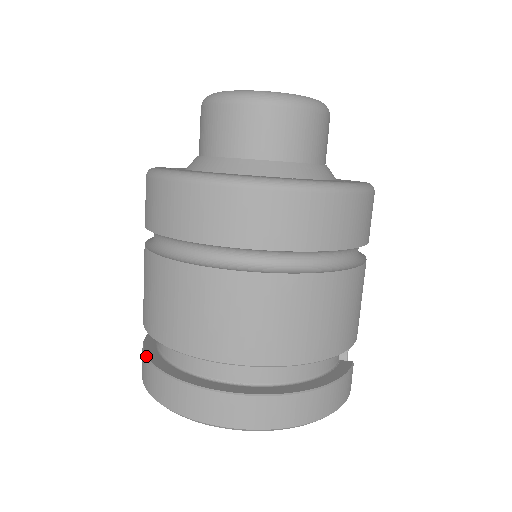
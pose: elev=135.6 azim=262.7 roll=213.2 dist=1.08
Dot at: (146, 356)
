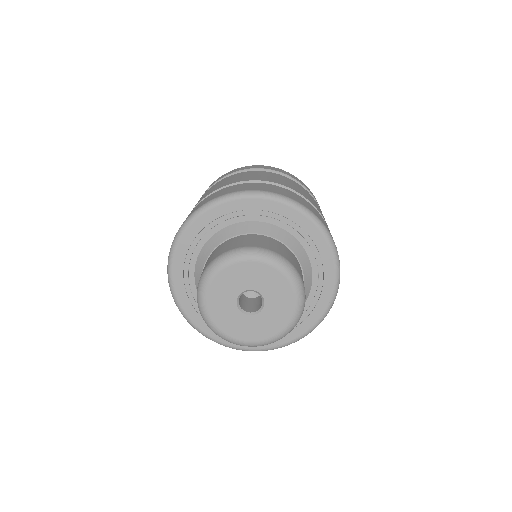
Dot at: occluded
